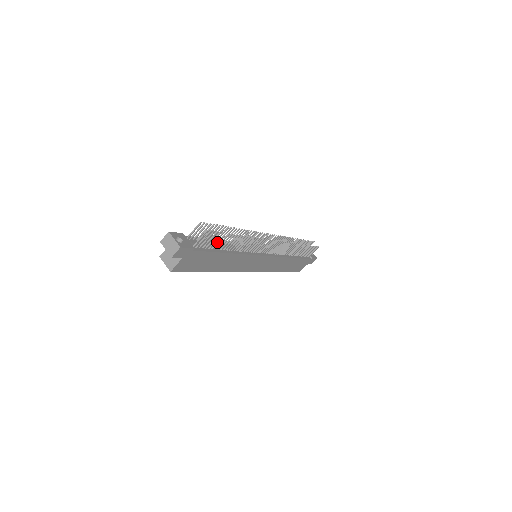
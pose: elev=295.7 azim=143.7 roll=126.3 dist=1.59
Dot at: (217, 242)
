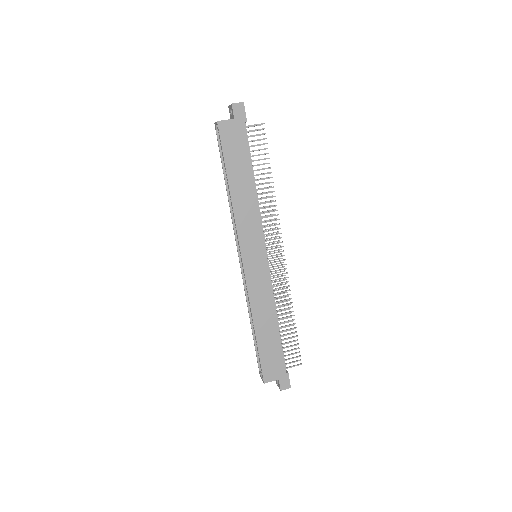
Dot at: occluded
